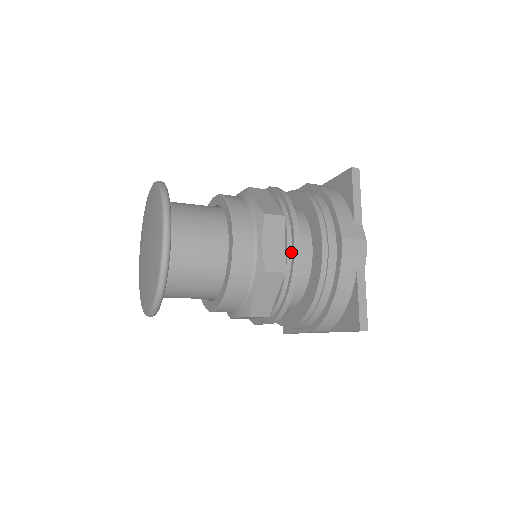
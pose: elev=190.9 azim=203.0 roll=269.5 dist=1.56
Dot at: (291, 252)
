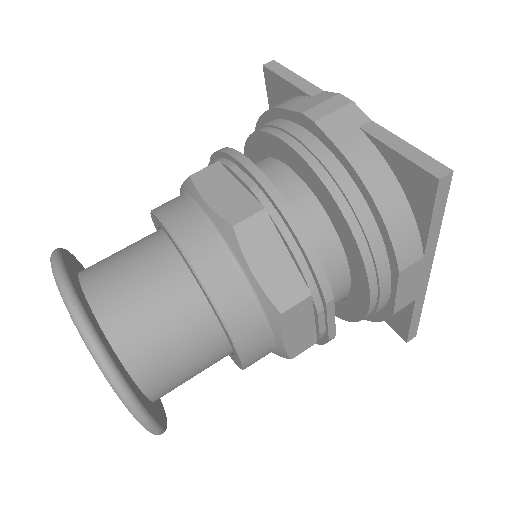
Dot at: (252, 182)
